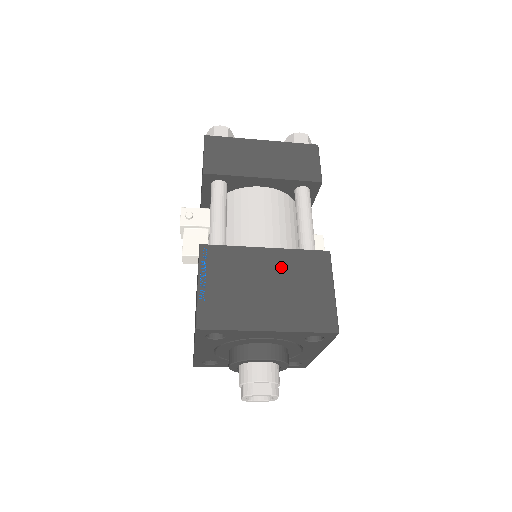
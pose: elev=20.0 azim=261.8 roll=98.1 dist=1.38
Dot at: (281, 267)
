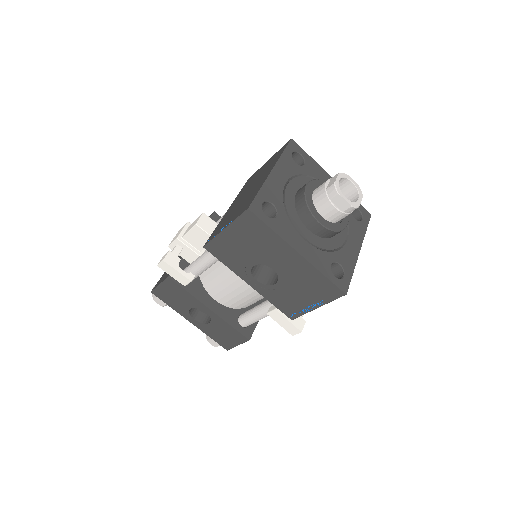
Dot at: occluded
